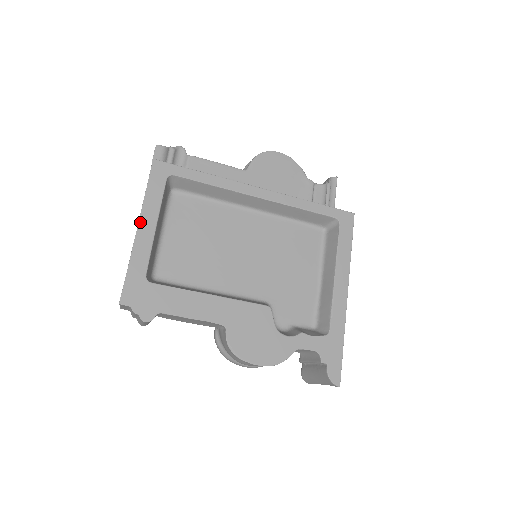
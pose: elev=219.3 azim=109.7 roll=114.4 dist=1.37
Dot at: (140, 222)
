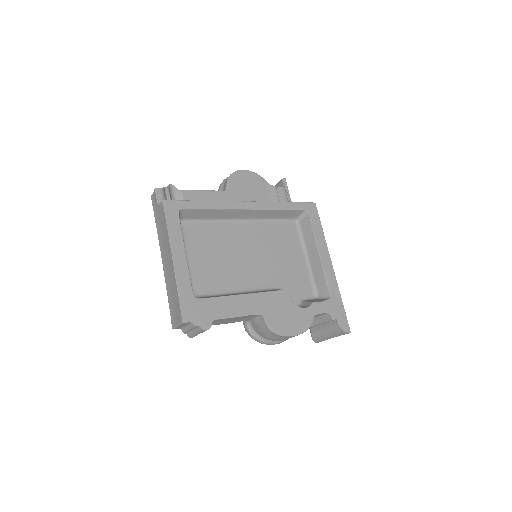
Dot at: (173, 254)
